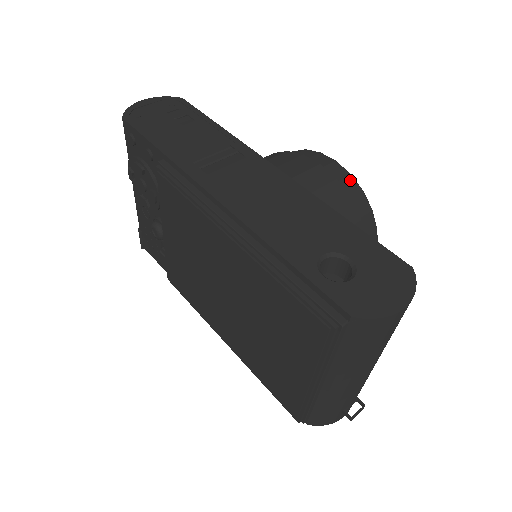
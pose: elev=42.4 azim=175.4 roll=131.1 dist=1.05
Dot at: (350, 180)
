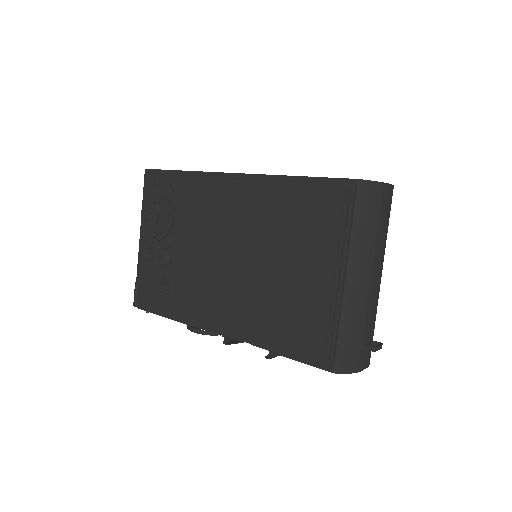
Dot at: occluded
